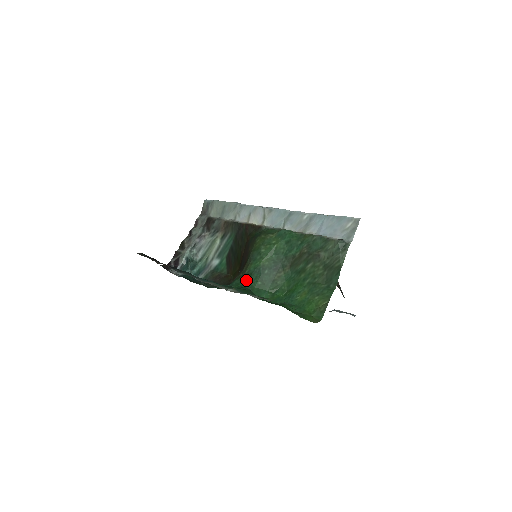
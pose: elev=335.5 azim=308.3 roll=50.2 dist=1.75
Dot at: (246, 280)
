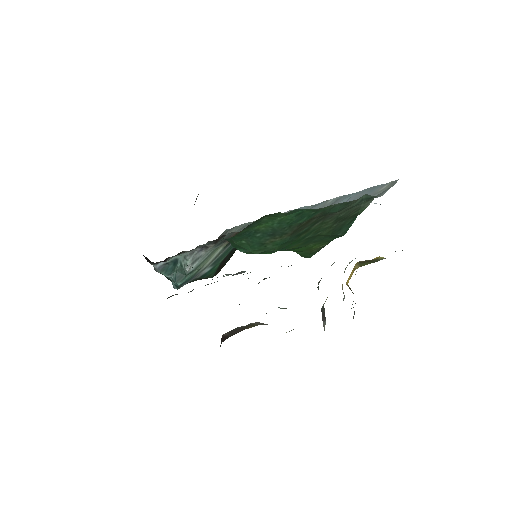
Dot at: (228, 238)
